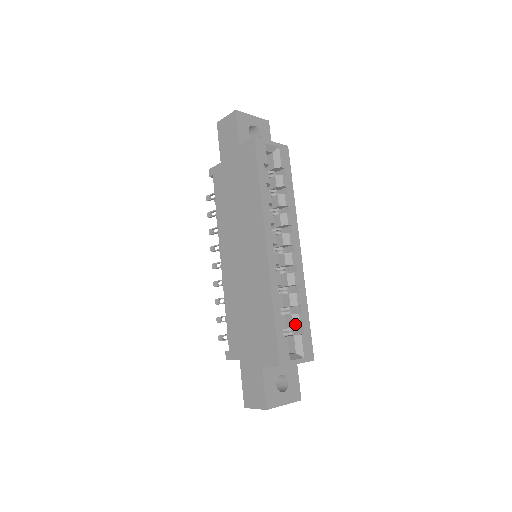
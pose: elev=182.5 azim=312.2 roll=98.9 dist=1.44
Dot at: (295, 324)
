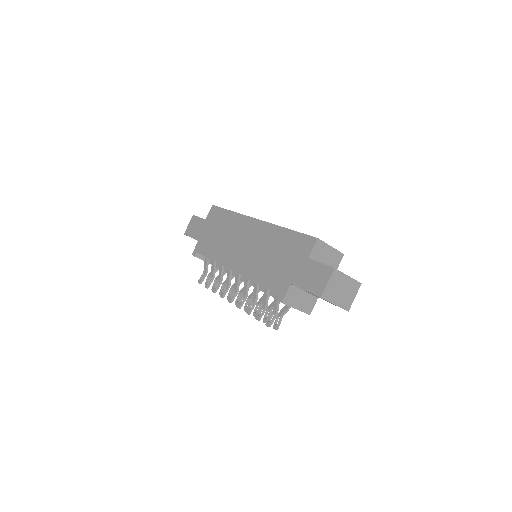
Dot at: occluded
